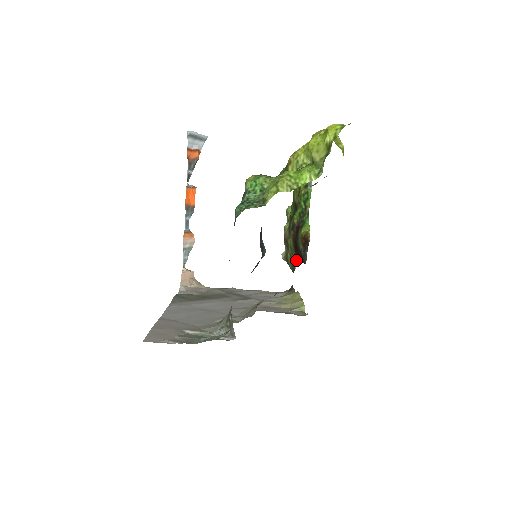
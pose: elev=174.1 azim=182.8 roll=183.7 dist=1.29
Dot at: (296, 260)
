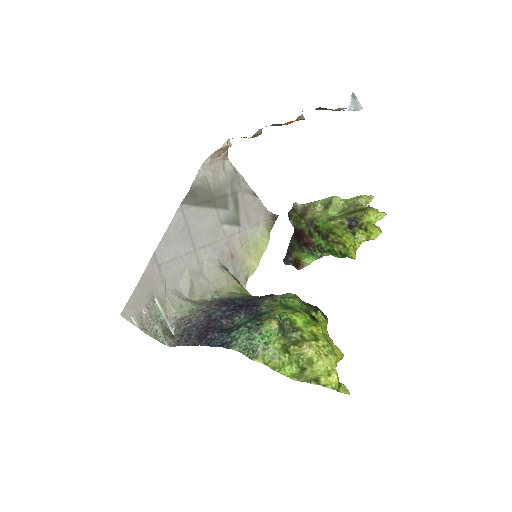
Dot at: (294, 225)
